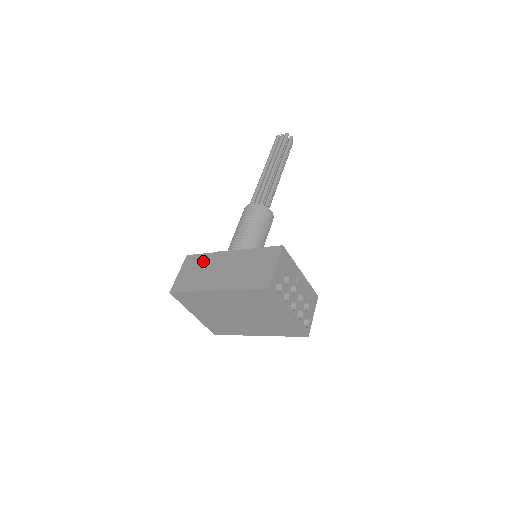
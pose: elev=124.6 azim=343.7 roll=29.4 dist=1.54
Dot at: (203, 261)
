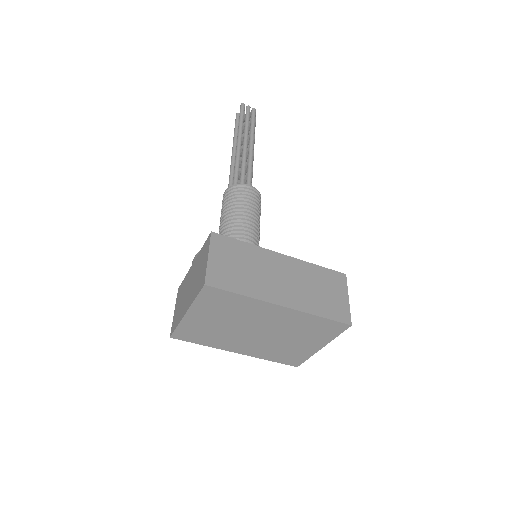
Dot at: (245, 253)
